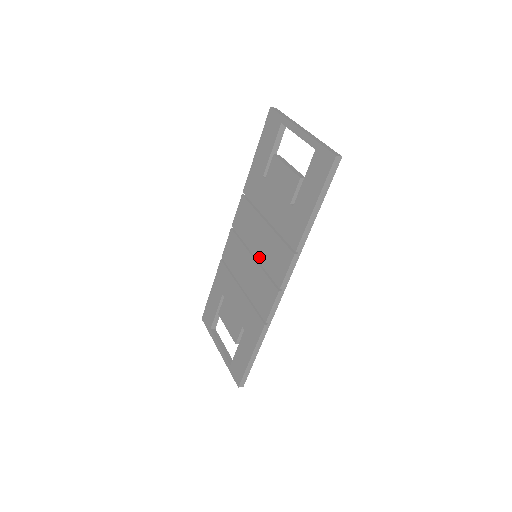
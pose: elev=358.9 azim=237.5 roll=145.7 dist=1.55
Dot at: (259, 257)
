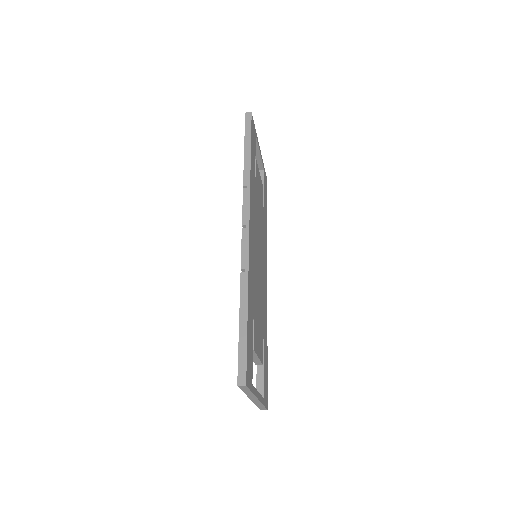
Dot at: occluded
